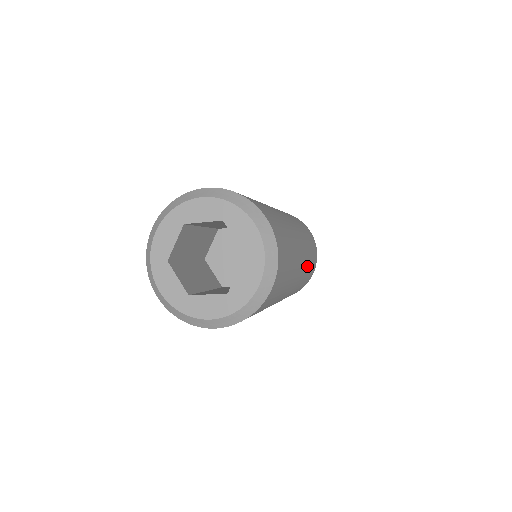
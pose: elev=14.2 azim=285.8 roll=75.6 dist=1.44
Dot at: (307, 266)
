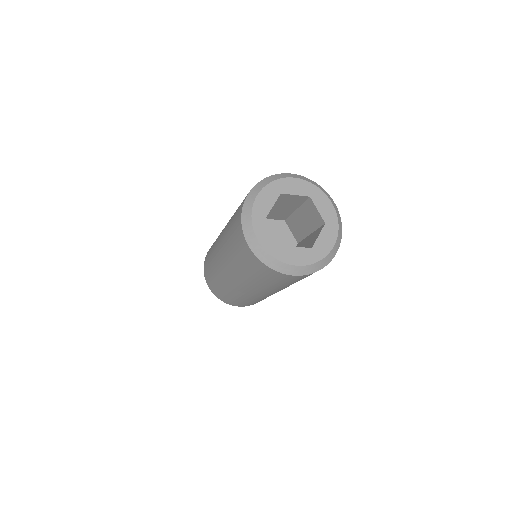
Dot at: occluded
